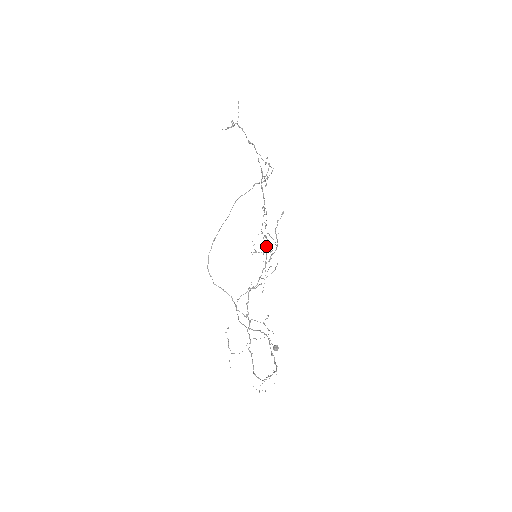
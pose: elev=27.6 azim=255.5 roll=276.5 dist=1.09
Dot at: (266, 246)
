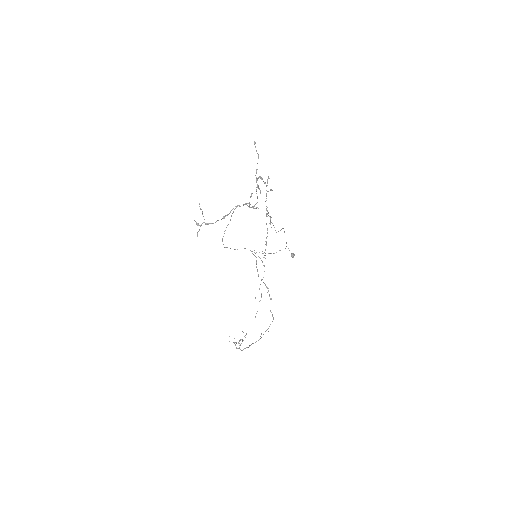
Dot at: occluded
